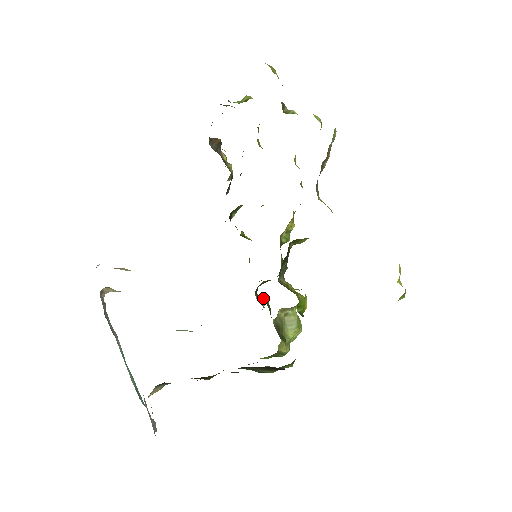
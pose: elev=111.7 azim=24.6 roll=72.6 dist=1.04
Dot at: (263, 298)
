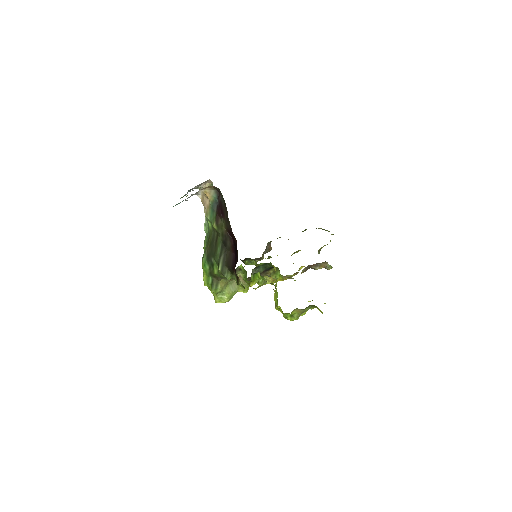
Dot at: occluded
